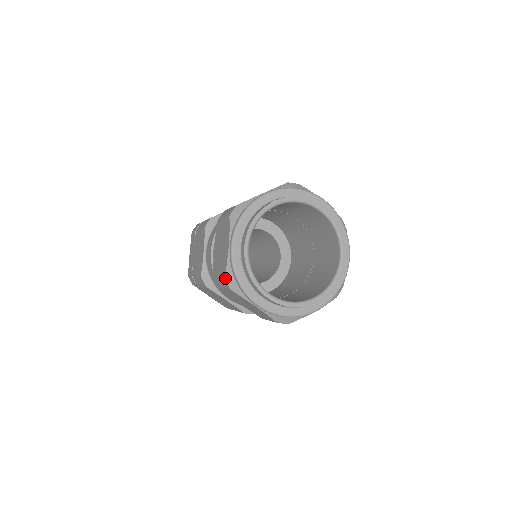
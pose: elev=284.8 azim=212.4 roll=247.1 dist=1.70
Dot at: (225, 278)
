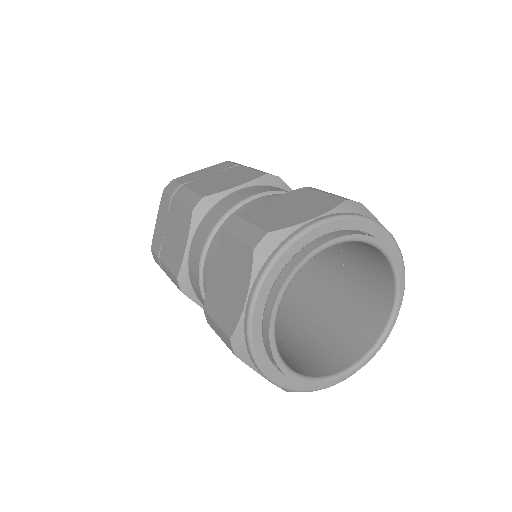
Dot at: (231, 340)
